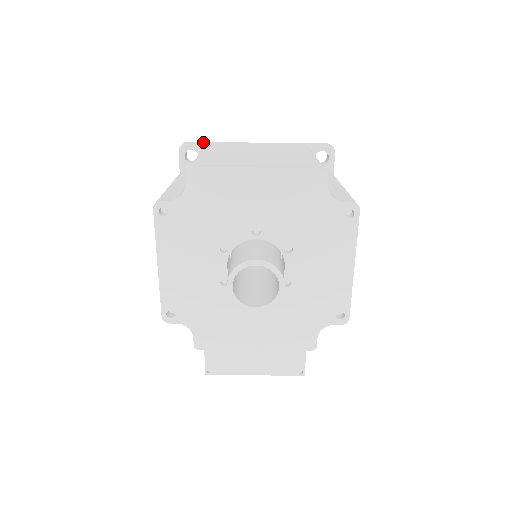
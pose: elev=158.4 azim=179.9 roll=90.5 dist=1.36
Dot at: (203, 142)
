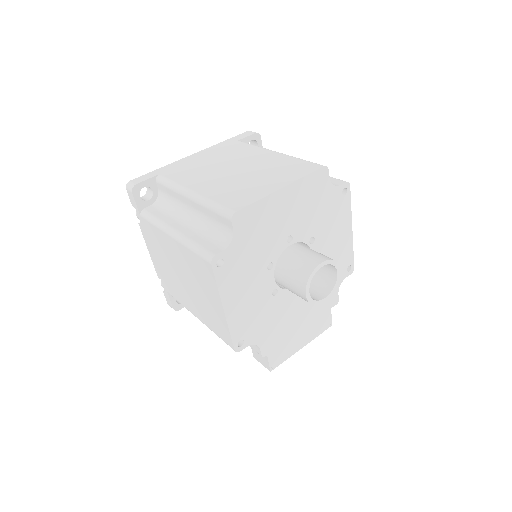
Dot at: (147, 174)
